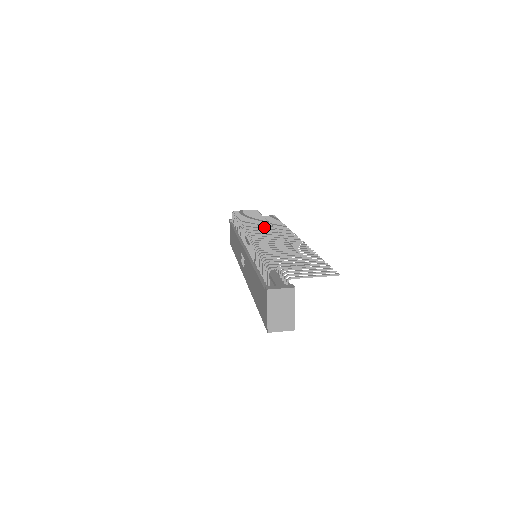
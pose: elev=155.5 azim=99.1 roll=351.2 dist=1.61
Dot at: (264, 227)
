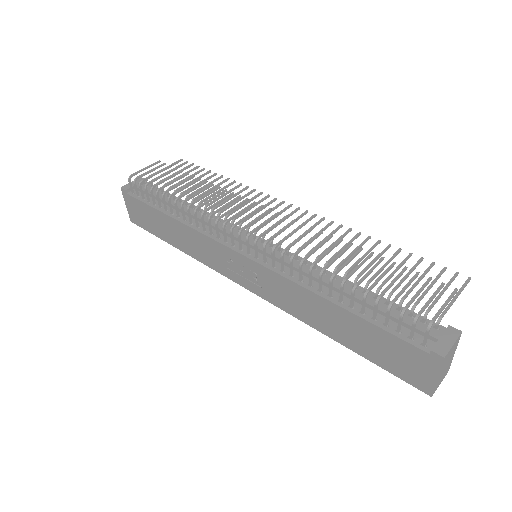
Dot at: (246, 208)
